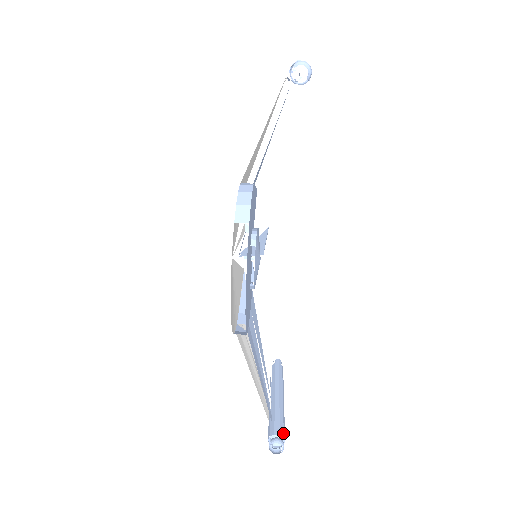
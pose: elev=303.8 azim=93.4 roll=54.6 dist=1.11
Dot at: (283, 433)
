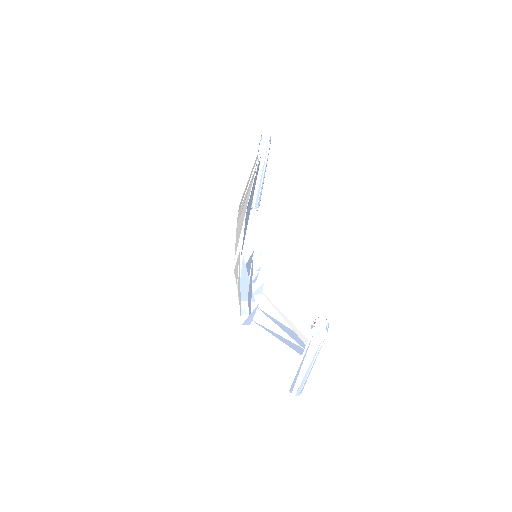
Dot at: occluded
